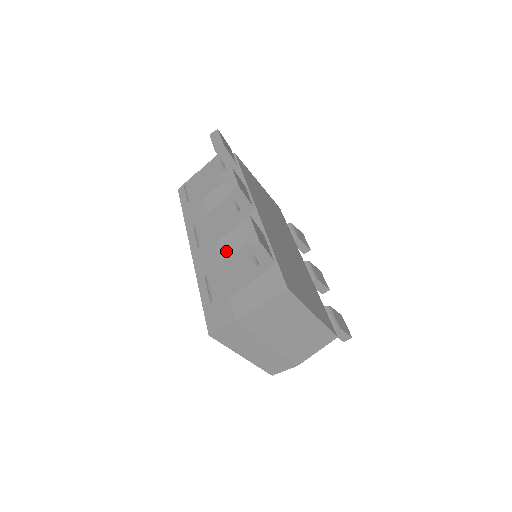
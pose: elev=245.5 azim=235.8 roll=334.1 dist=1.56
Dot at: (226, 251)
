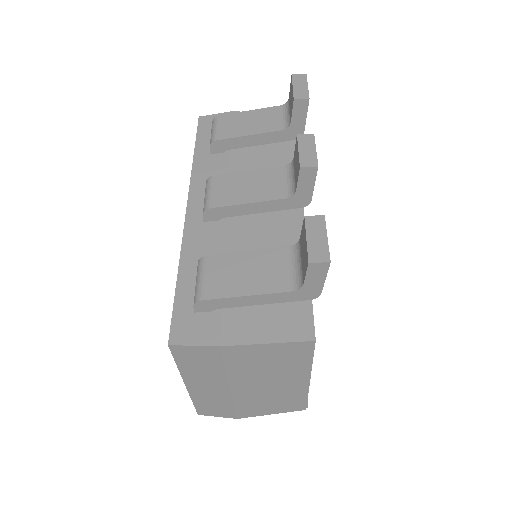
Dot at: (241, 236)
